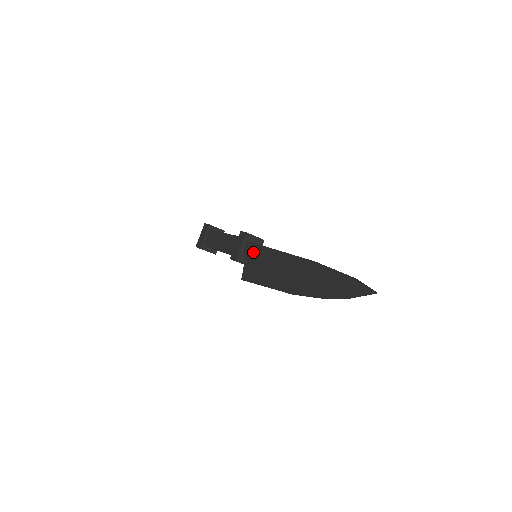
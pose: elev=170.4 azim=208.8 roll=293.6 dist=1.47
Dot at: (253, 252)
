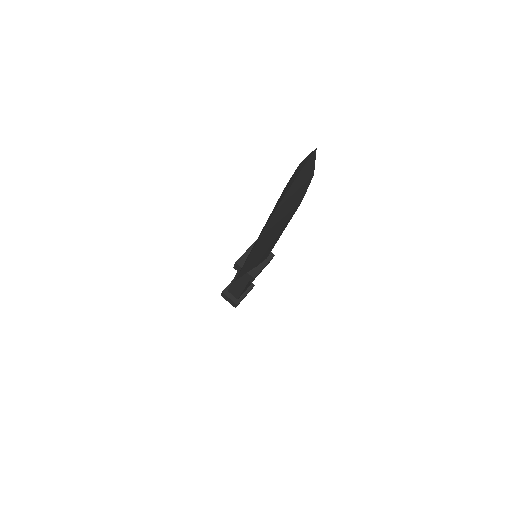
Dot at: occluded
